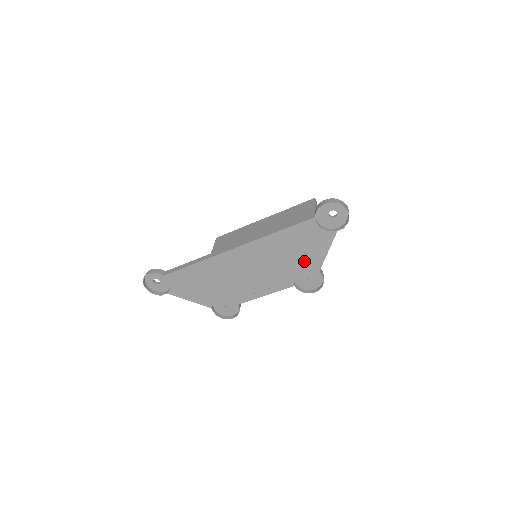
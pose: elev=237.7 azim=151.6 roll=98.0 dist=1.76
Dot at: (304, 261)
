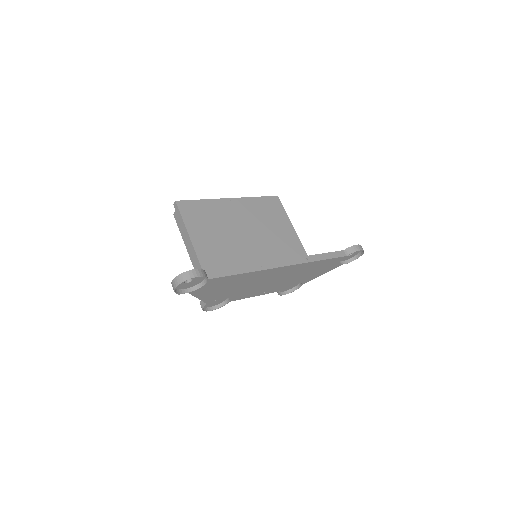
Dot at: (306, 278)
